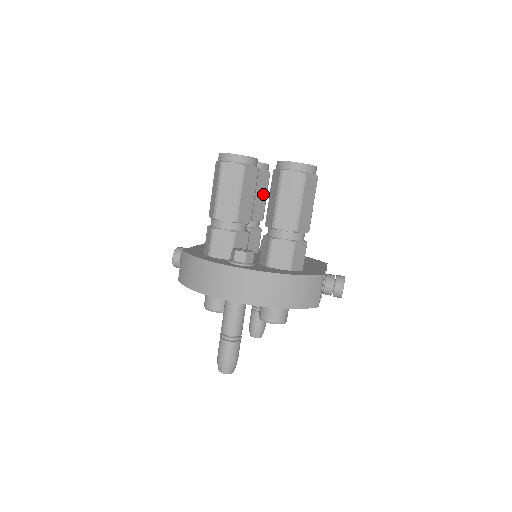
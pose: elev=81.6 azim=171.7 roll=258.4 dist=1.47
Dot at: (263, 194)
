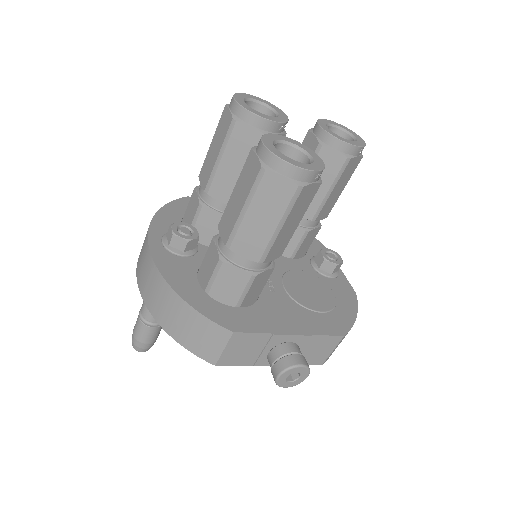
Dot at: (323, 184)
